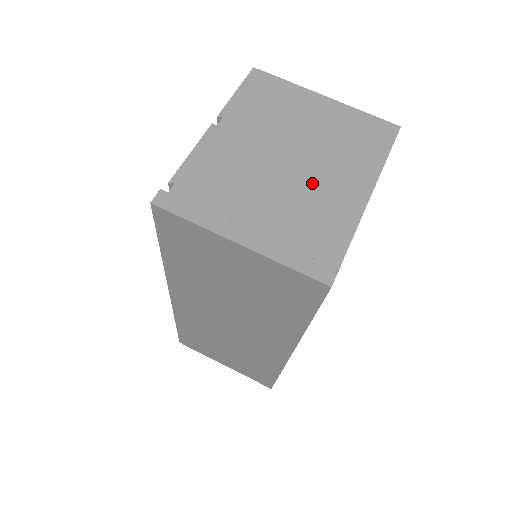
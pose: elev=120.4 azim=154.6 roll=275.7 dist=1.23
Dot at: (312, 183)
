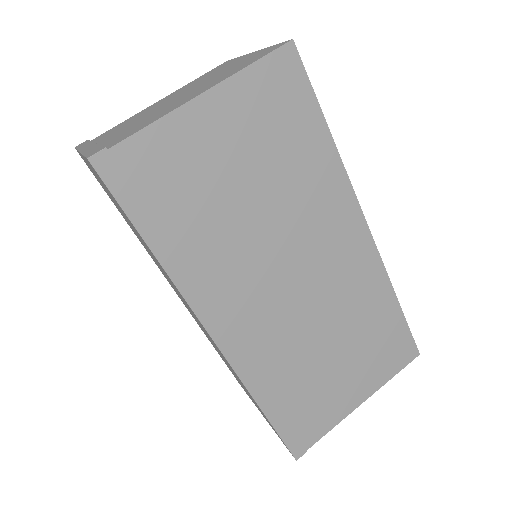
Dot at: (170, 105)
